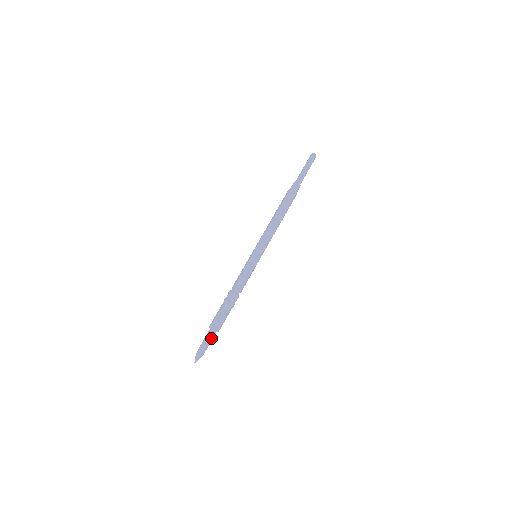
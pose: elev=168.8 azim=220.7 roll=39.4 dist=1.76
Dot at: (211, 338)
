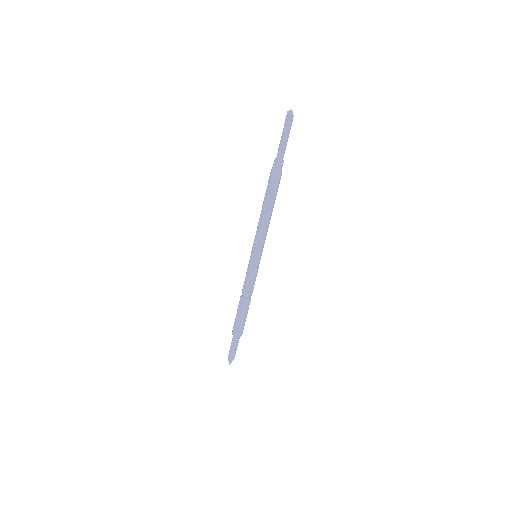
Dot at: (237, 343)
